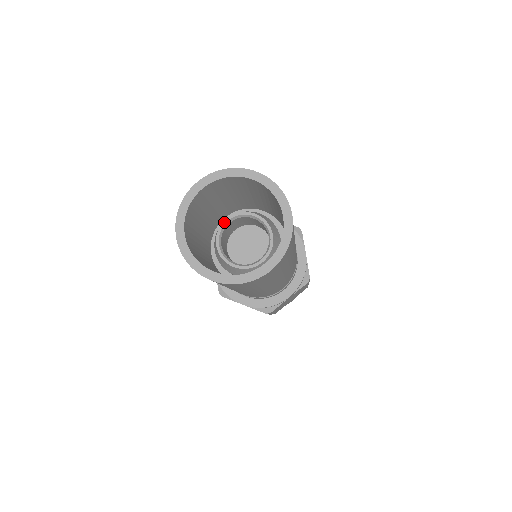
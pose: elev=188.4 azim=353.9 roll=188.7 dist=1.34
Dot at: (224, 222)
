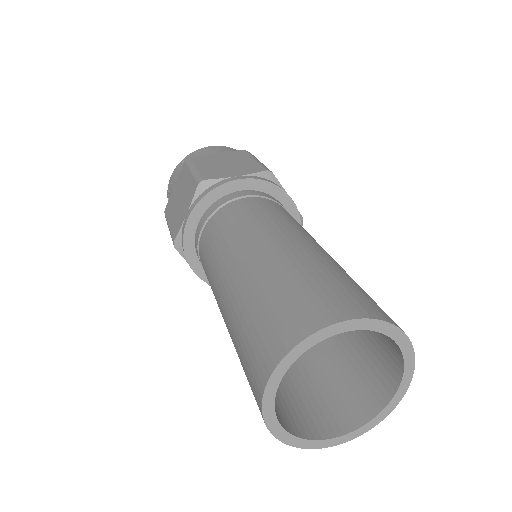
Dot at: occluded
